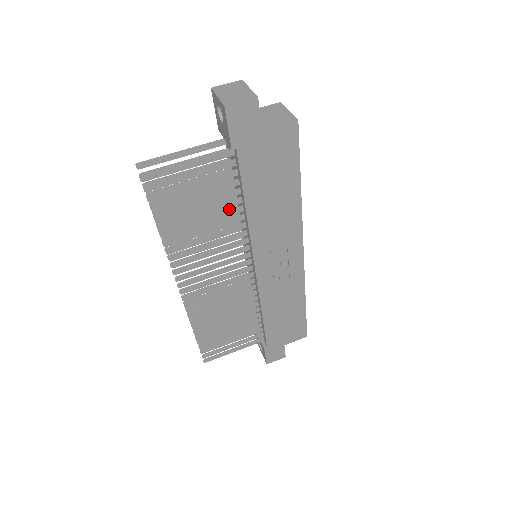
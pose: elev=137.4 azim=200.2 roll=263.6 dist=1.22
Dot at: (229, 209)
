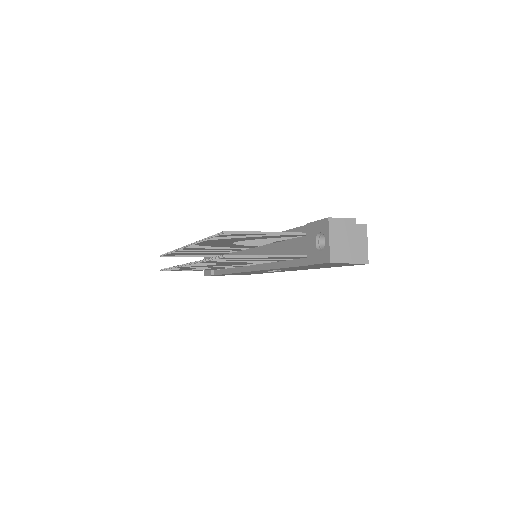
Dot at: (264, 243)
